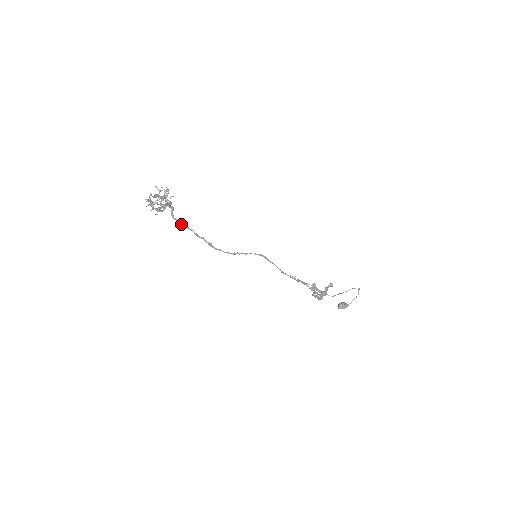
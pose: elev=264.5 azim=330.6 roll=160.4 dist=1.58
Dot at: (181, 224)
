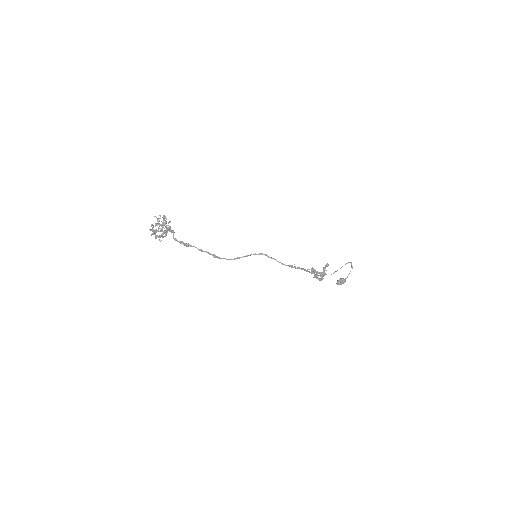
Dot at: (184, 244)
